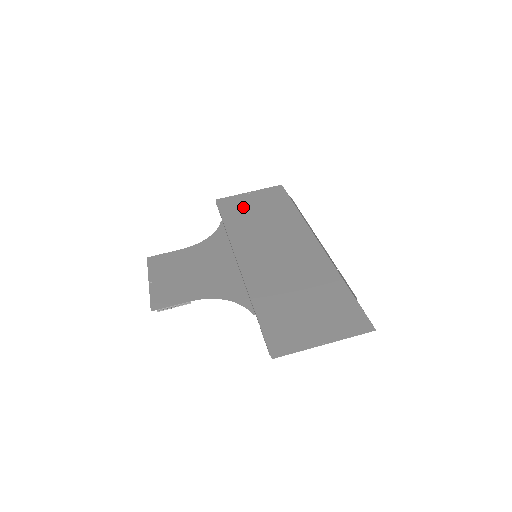
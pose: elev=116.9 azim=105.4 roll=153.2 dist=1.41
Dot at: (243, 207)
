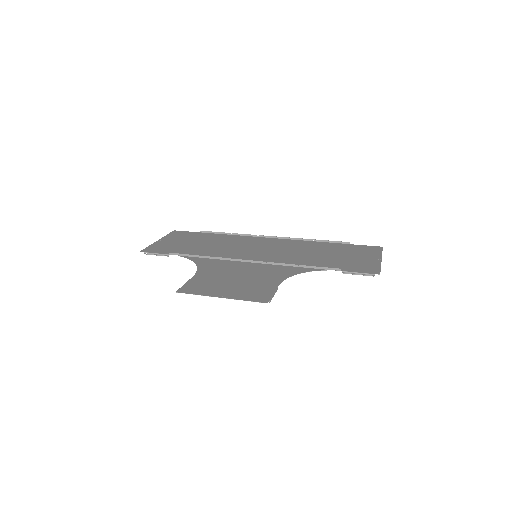
Dot at: (177, 246)
